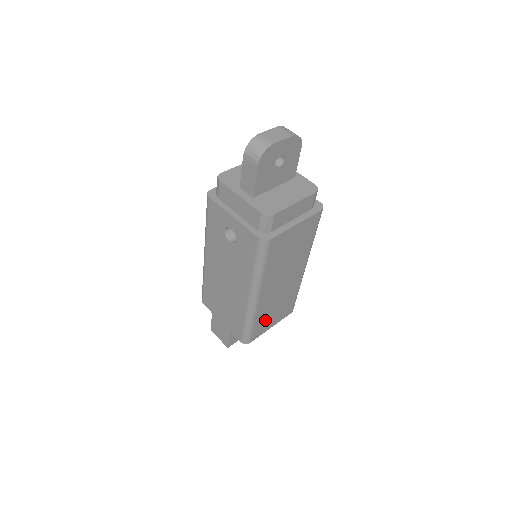
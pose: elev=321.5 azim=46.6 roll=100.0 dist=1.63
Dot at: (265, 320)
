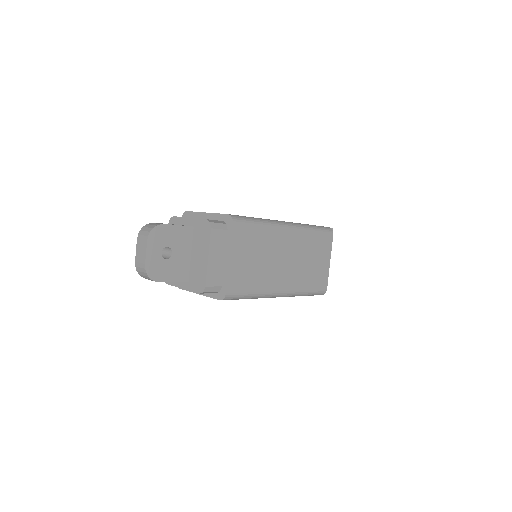
Dot at: (315, 274)
